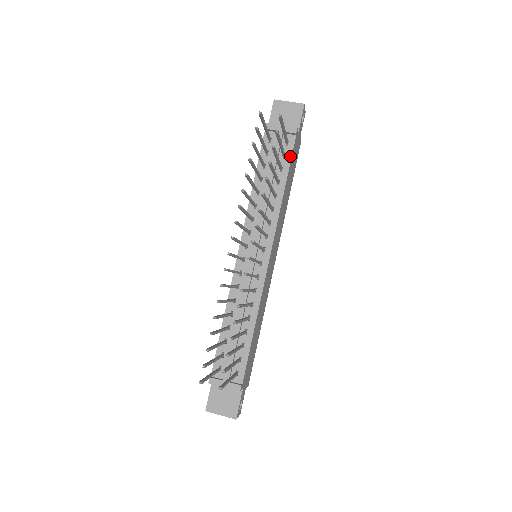
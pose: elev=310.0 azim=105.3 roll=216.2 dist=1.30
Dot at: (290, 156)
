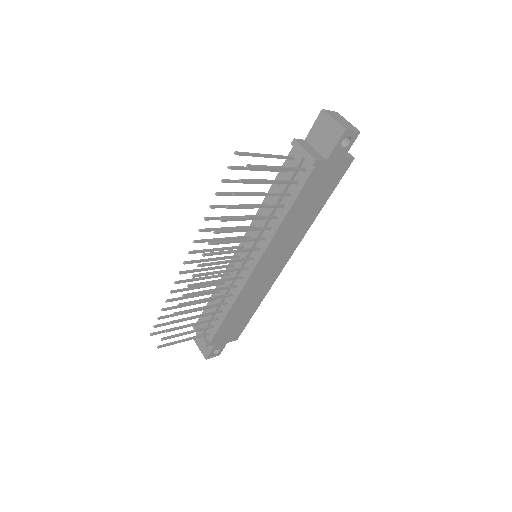
Dot at: (302, 185)
